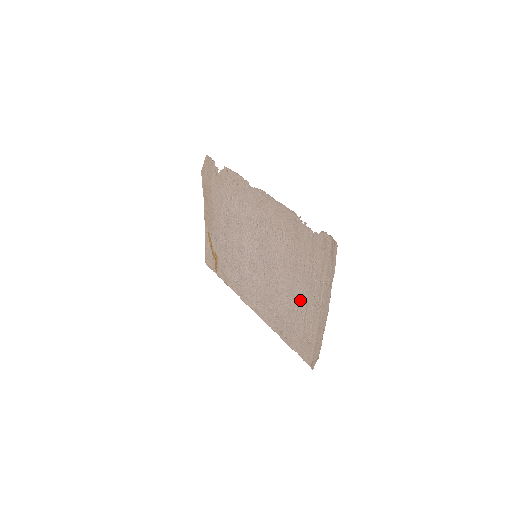
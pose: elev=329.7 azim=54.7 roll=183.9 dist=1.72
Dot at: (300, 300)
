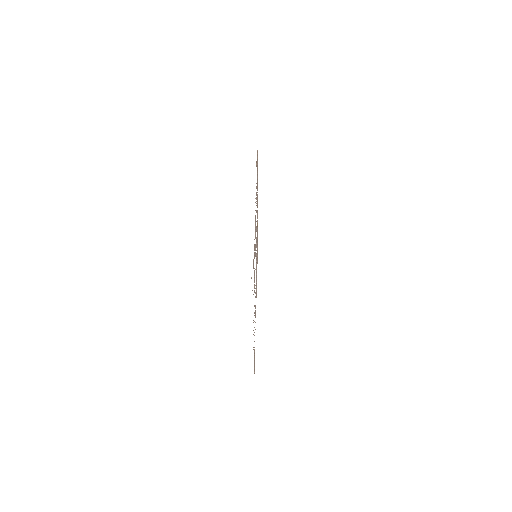
Dot at: occluded
